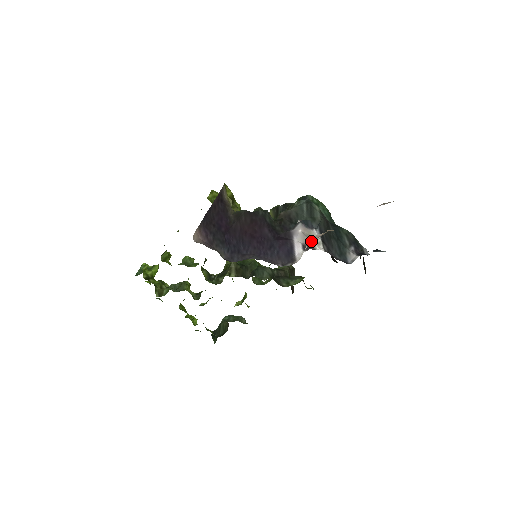
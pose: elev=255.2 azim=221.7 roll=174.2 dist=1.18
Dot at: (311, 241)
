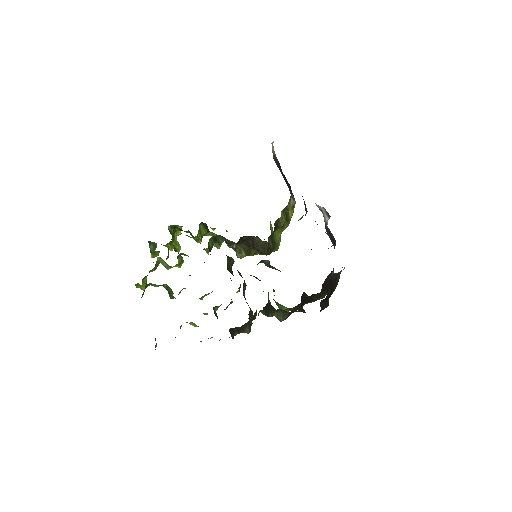
Dot at: occluded
